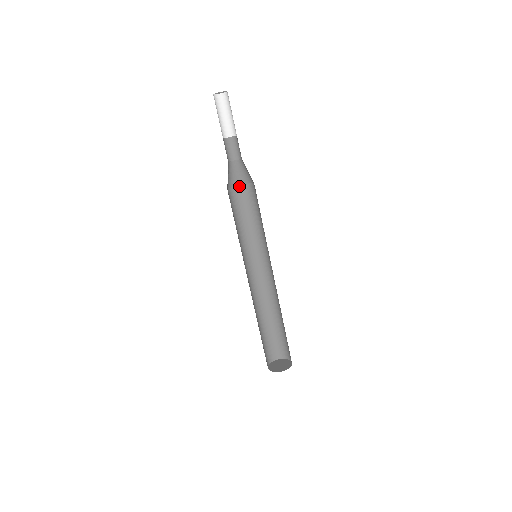
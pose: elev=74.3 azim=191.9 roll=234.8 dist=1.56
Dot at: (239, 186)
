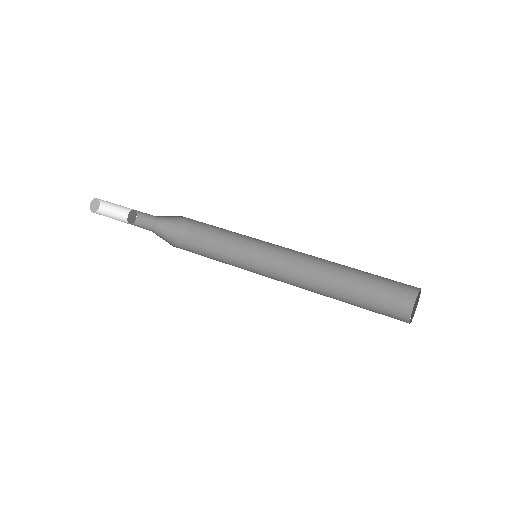
Dot at: (173, 246)
